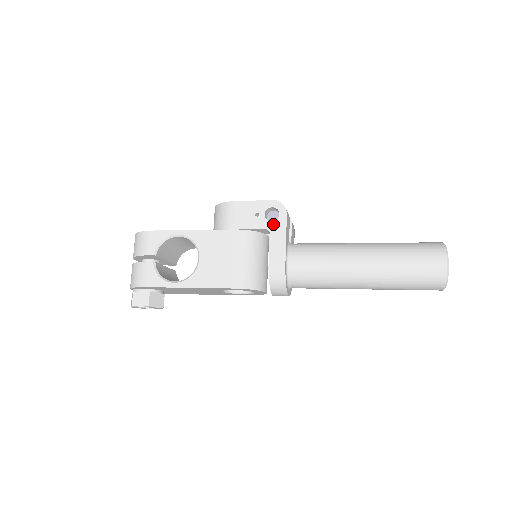
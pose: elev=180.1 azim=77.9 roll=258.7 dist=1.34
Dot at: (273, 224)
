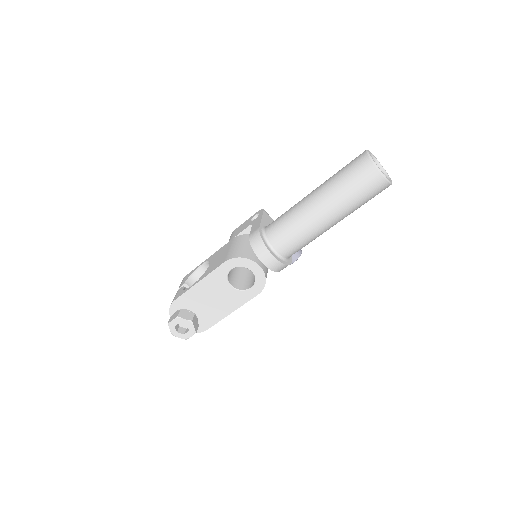
Dot at: (255, 220)
